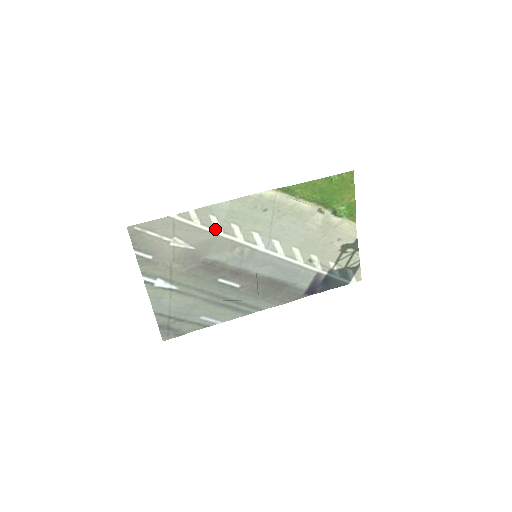
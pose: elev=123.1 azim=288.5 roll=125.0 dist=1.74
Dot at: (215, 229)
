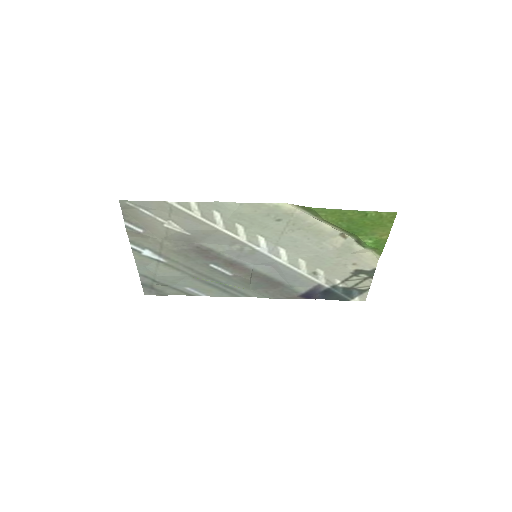
Dot at: (216, 224)
